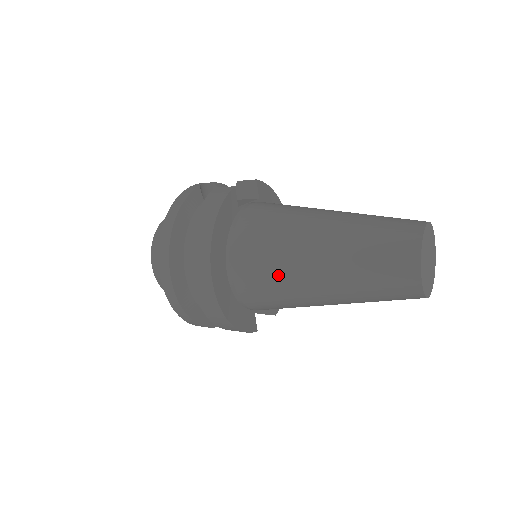
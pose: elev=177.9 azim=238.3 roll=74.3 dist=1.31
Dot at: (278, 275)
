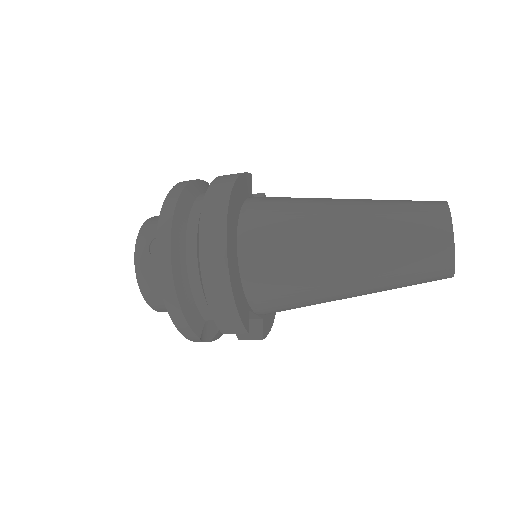
Dot at: (298, 234)
